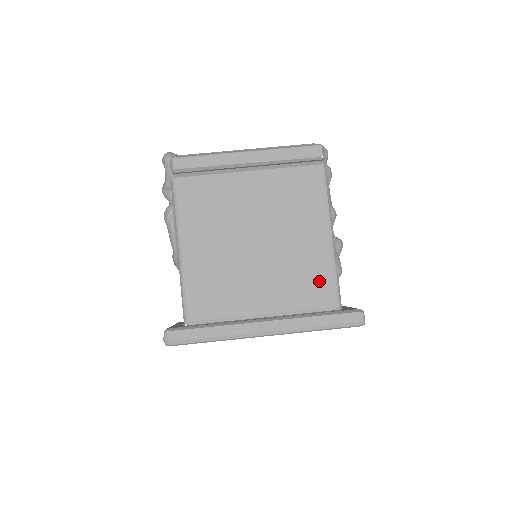
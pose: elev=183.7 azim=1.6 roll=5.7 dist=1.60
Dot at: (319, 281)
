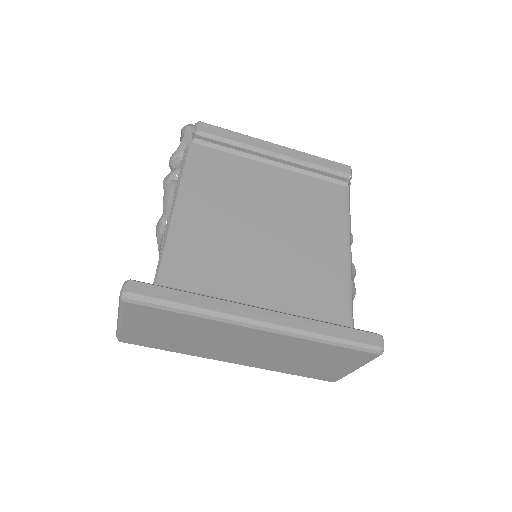
Dot at: (332, 291)
